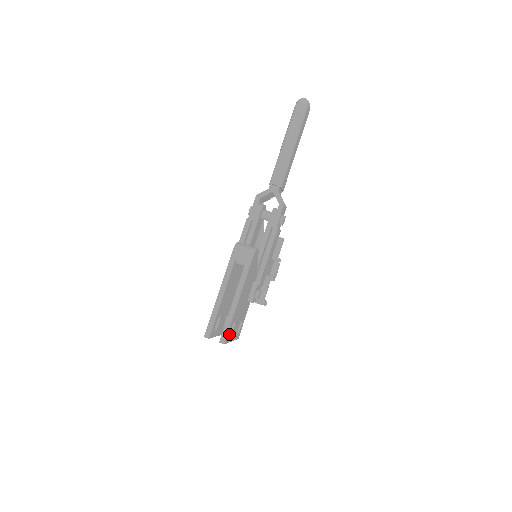
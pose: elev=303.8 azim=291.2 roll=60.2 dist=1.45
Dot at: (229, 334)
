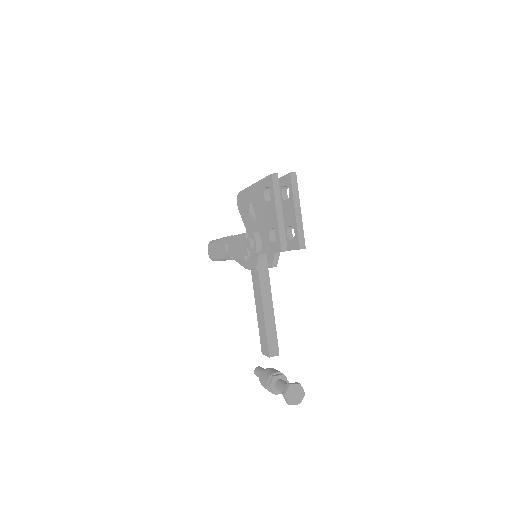
Dot at: occluded
